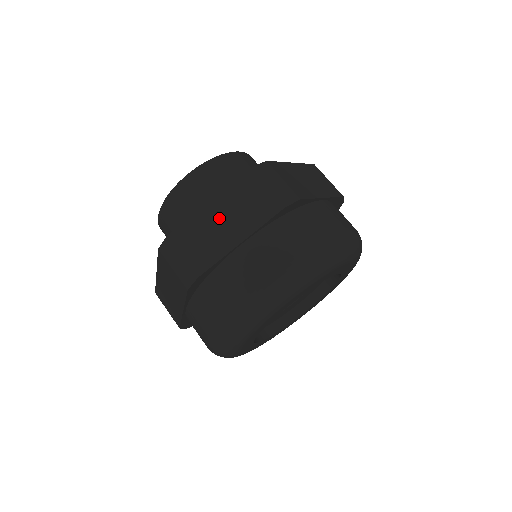
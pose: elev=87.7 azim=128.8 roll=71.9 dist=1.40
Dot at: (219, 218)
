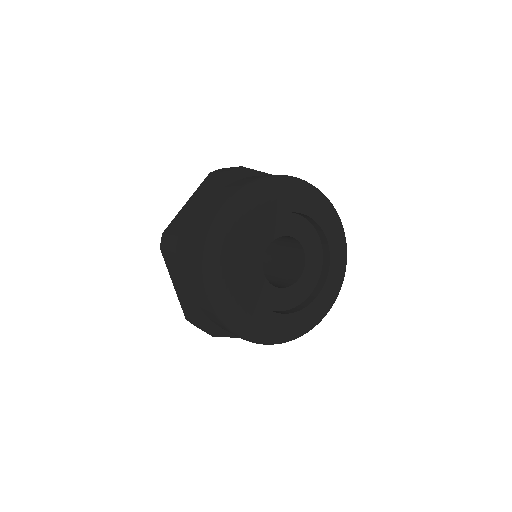
Dot at: (192, 204)
